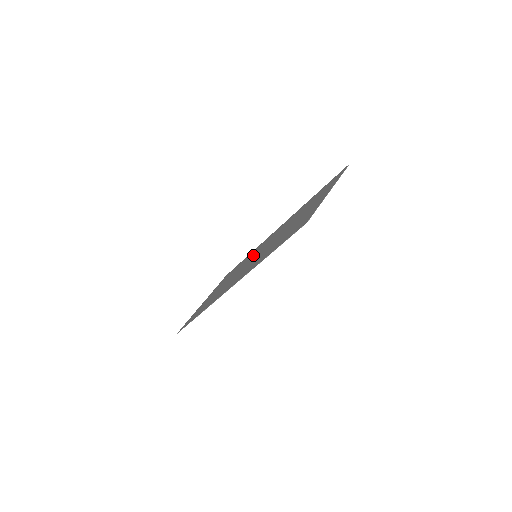
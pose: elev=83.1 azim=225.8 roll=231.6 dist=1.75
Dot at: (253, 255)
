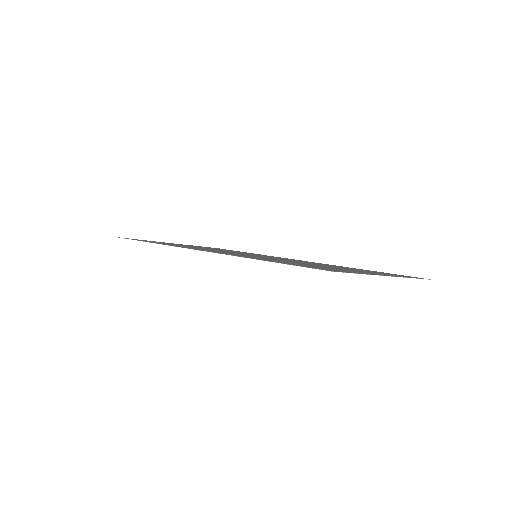
Dot at: occluded
